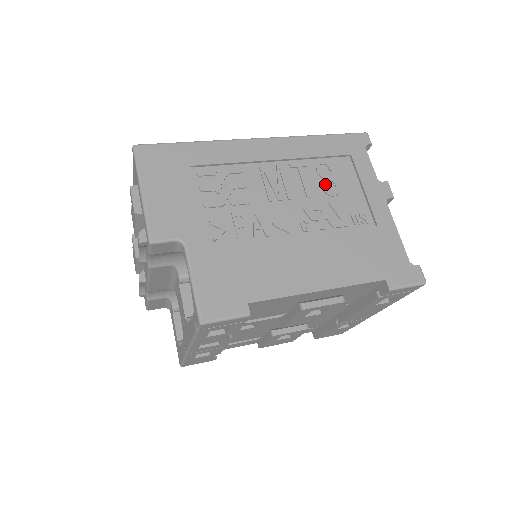
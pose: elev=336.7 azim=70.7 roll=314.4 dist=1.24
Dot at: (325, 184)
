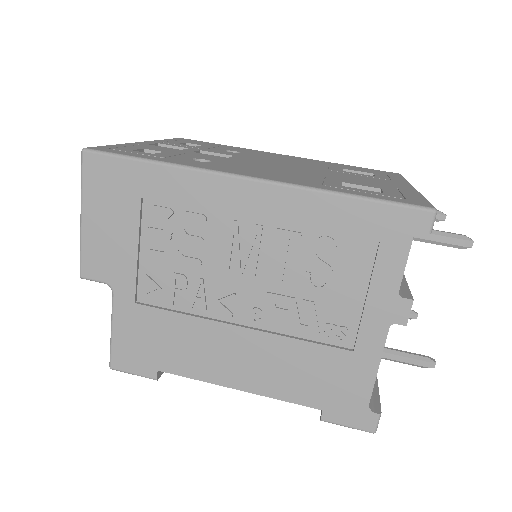
Dot at: (314, 272)
